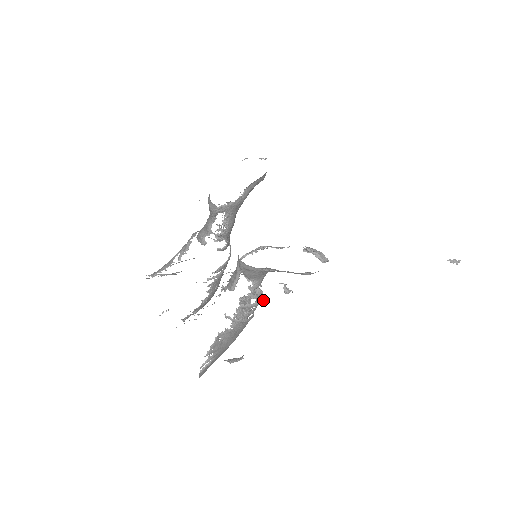
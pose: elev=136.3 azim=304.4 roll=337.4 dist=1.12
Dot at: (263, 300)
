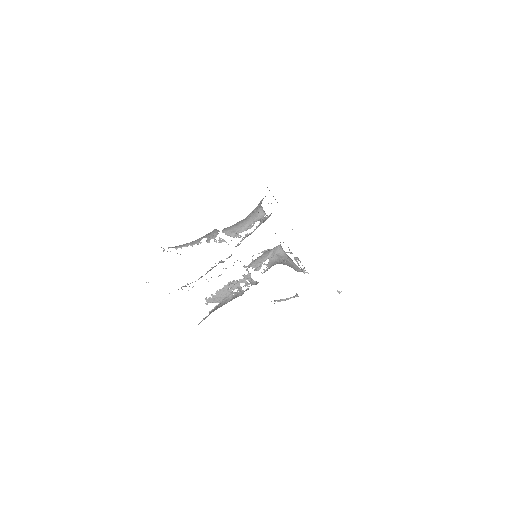
Dot at: (257, 283)
